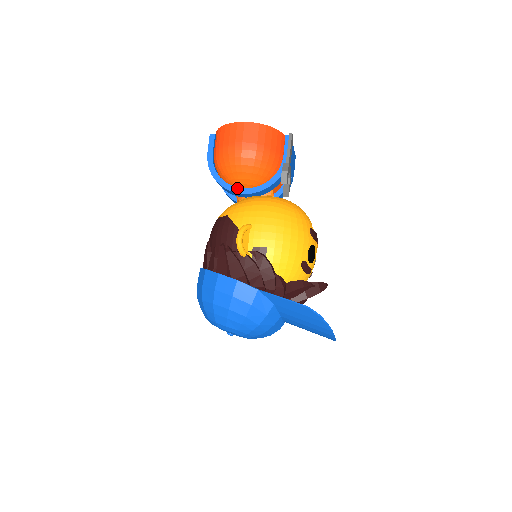
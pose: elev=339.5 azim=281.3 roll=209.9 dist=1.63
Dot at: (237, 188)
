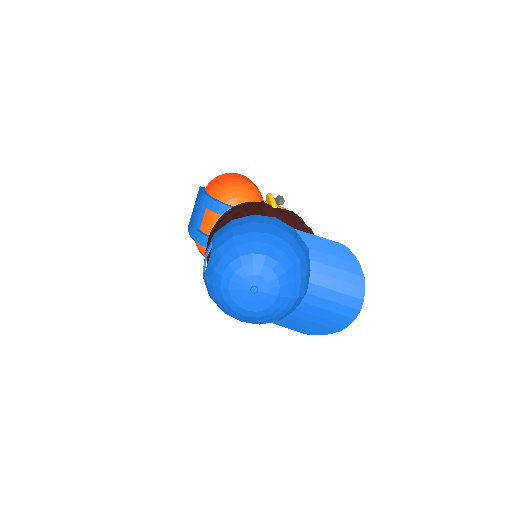
Dot at: occluded
